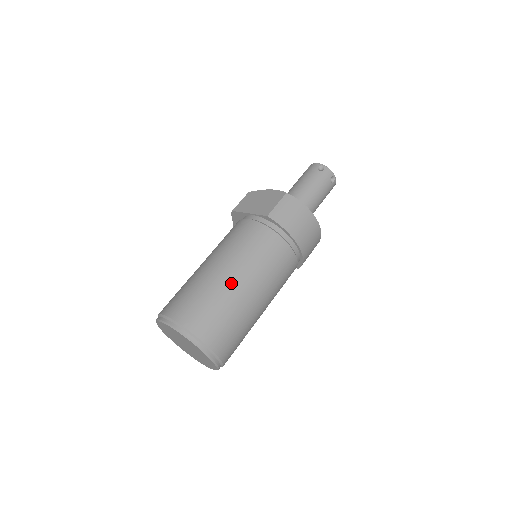
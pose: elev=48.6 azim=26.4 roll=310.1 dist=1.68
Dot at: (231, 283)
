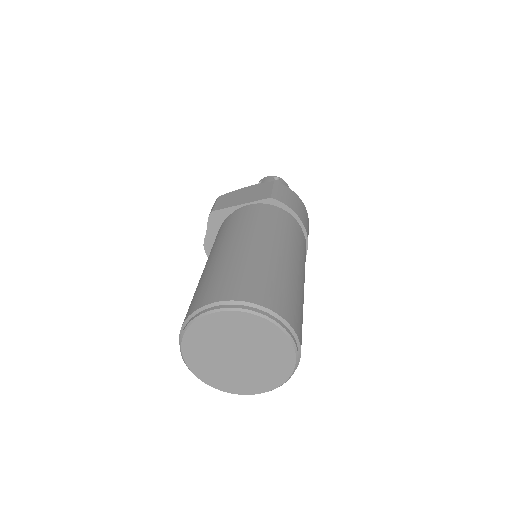
Dot at: (276, 256)
